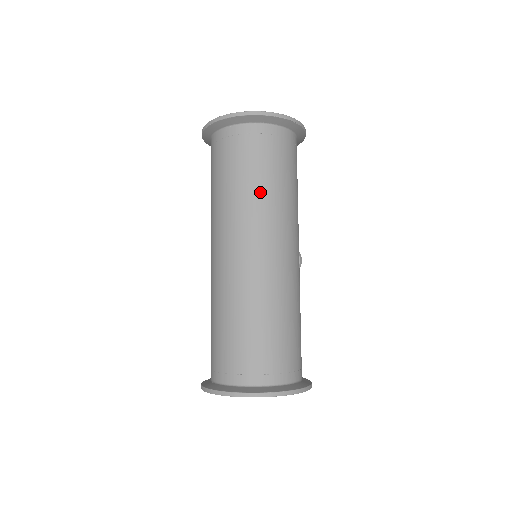
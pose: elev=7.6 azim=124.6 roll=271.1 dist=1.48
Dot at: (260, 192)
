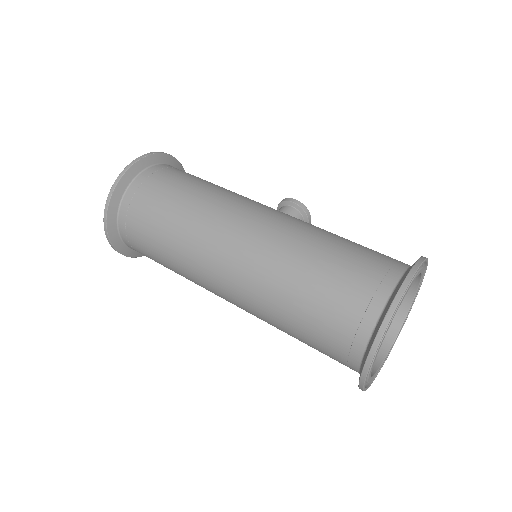
Dot at: (176, 232)
